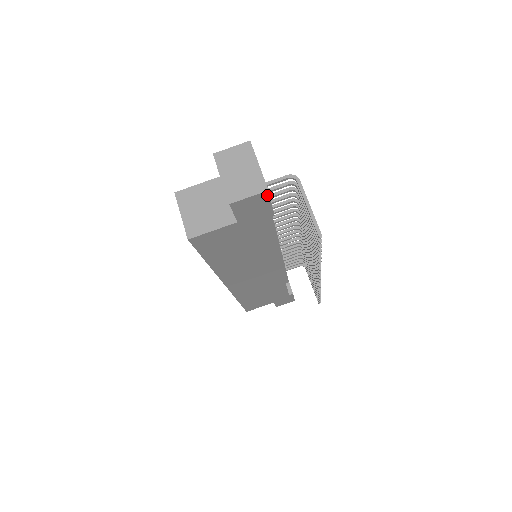
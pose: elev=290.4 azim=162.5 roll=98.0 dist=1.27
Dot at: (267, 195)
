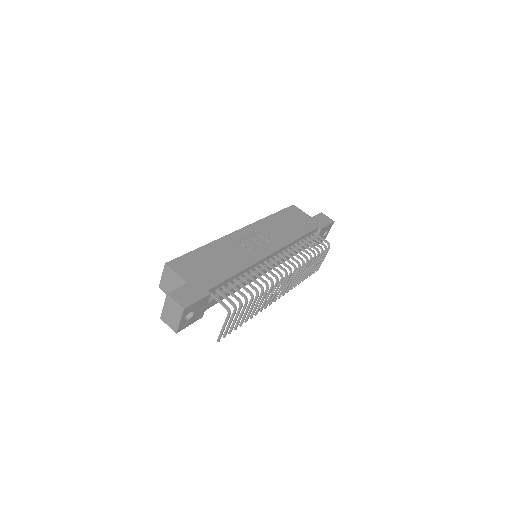
Dot at: (180, 330)
